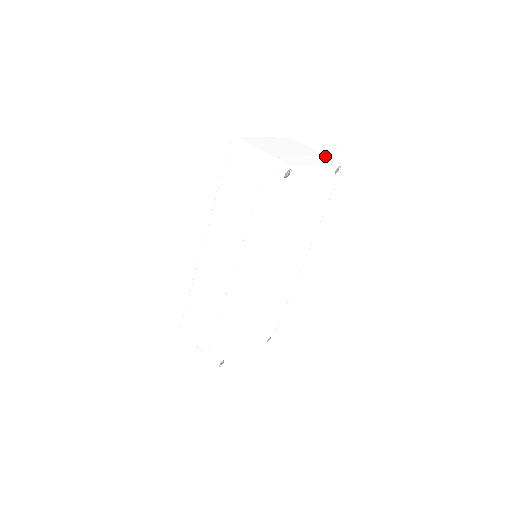
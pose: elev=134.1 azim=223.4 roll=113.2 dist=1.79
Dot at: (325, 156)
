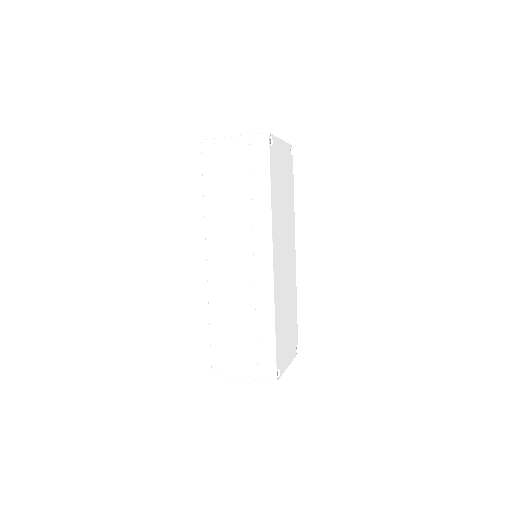
Dot at: occluded
